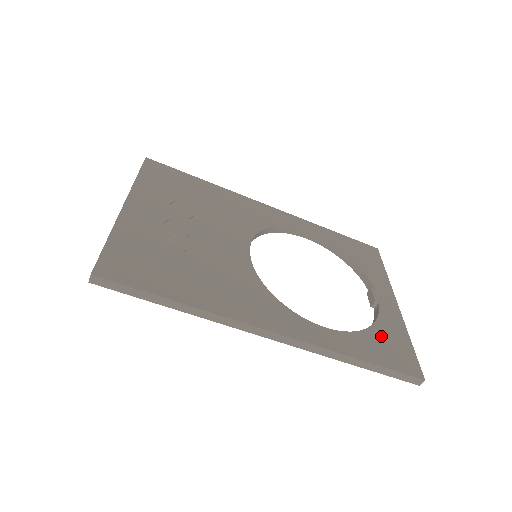
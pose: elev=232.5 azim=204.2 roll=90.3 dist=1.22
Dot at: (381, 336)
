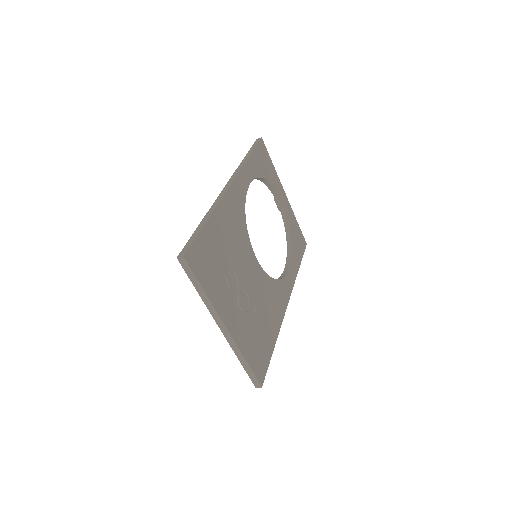
Dot at: (295, 238)
